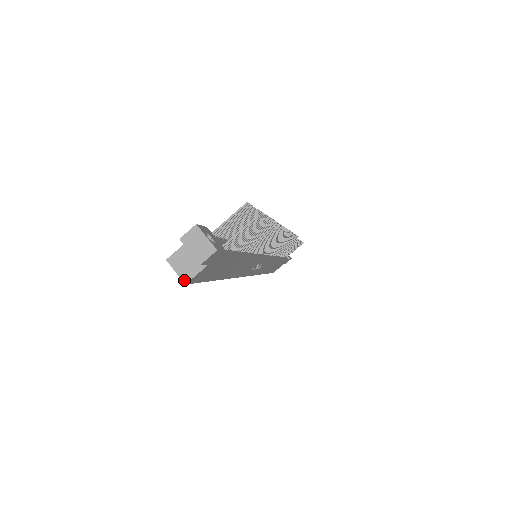
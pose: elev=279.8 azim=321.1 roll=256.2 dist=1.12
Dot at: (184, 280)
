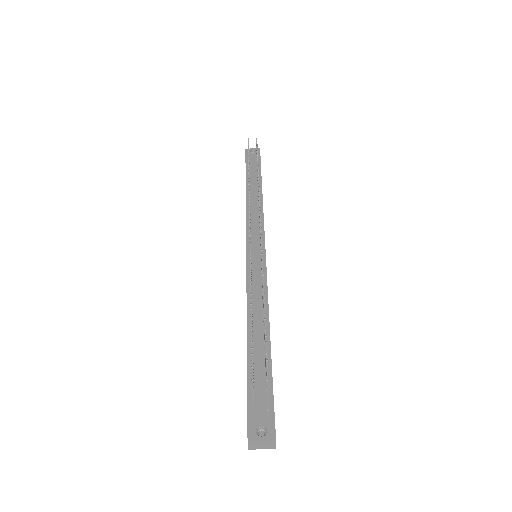
Dot at: occluded
